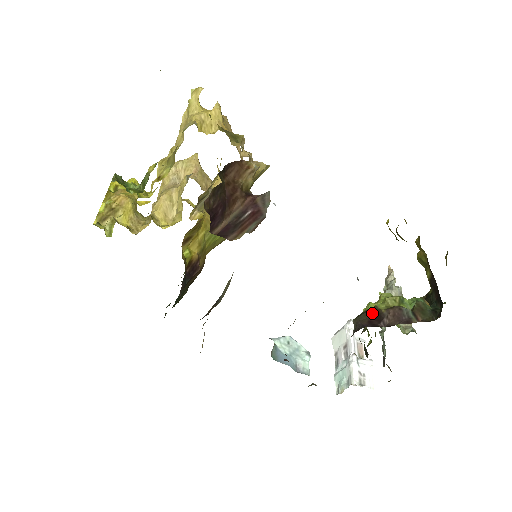
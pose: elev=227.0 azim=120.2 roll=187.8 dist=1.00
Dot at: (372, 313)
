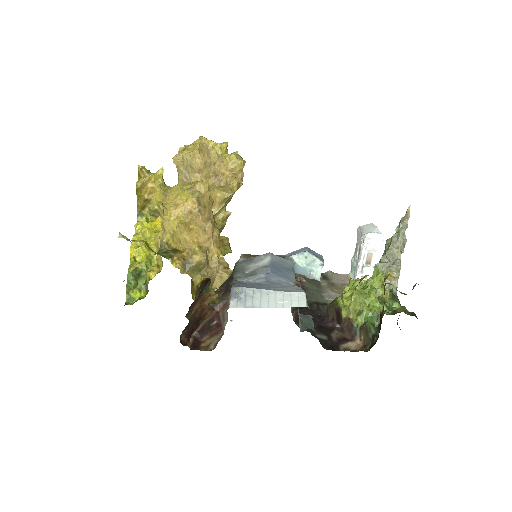
Dot at: (337, 313)
